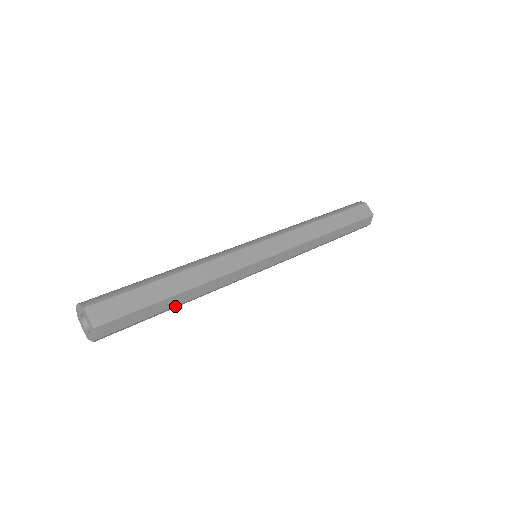
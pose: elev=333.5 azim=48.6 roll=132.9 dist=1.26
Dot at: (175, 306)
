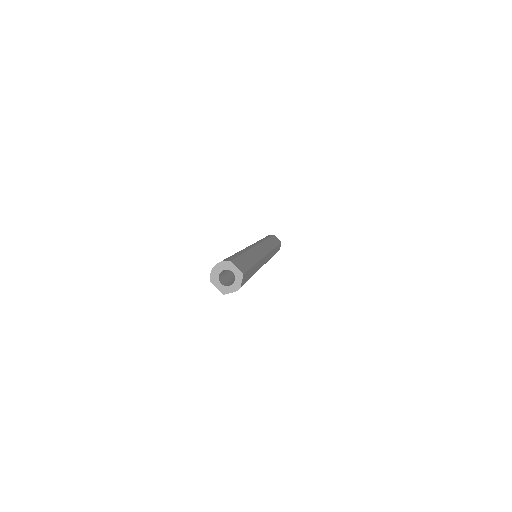
Dot at: (252, 275)
